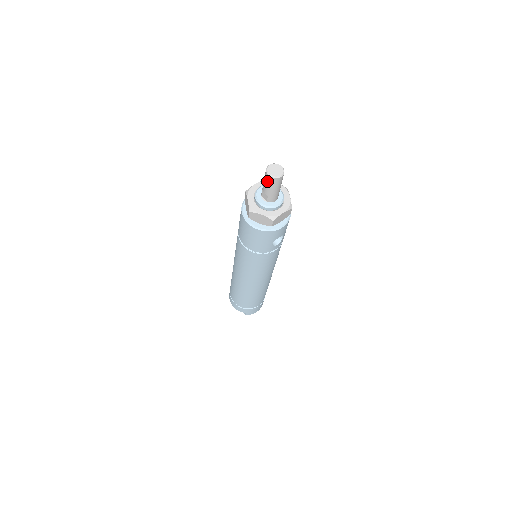
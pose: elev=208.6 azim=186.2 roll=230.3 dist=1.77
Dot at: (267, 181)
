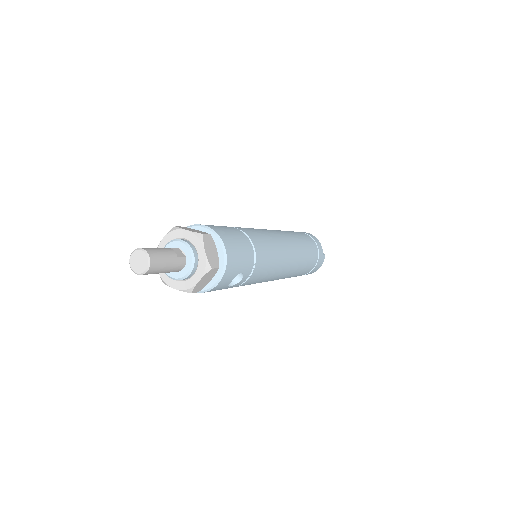
Dot at: occluded
